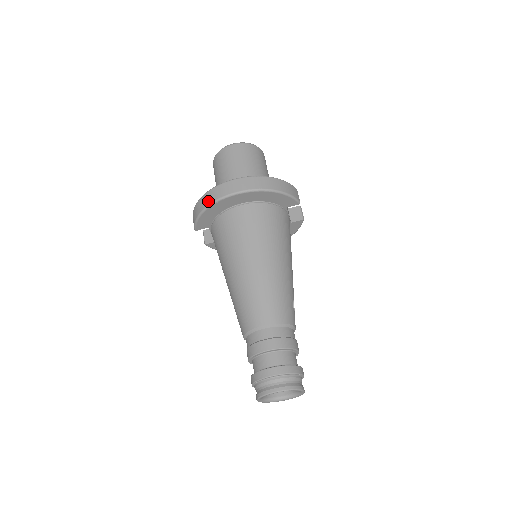
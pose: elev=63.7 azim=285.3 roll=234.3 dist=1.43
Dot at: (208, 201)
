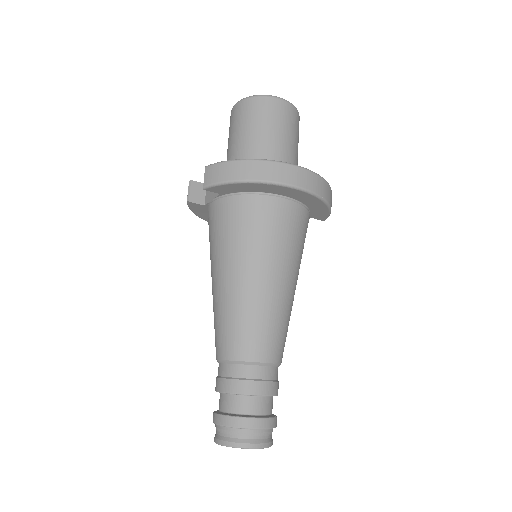
Dot at: (258, 174)
